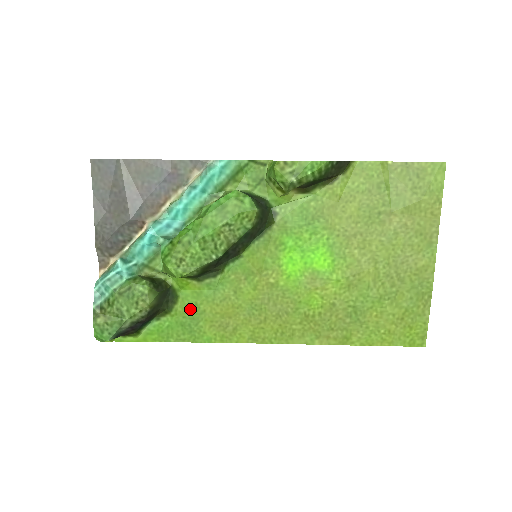
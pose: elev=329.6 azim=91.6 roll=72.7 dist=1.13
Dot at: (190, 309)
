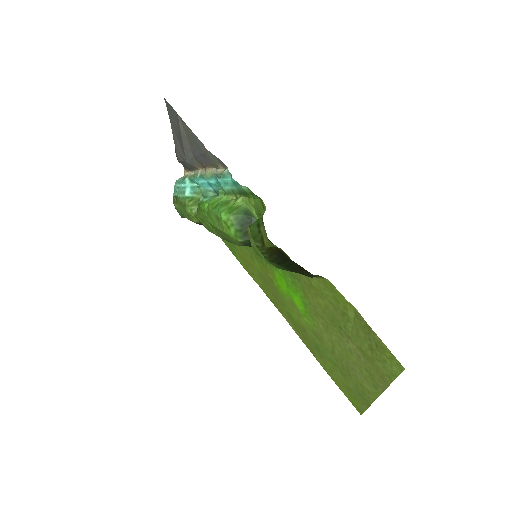
Dot at: occluded
